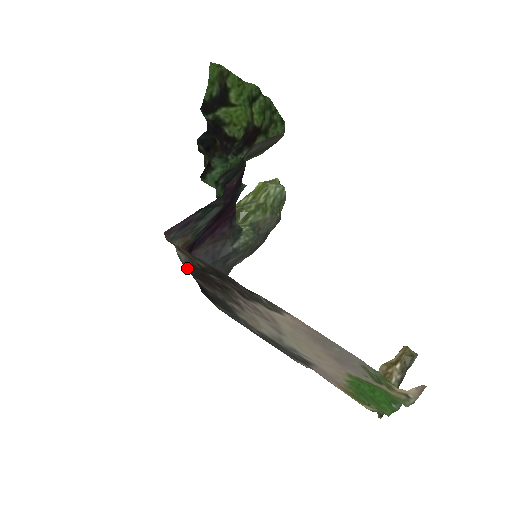
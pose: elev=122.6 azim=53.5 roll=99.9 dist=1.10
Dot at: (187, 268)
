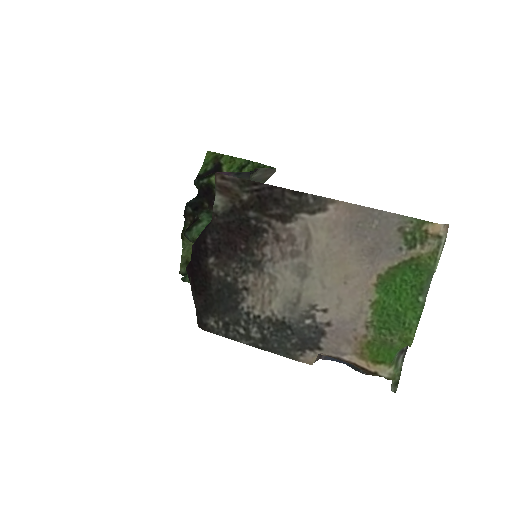
Dot at: (222, 217)
